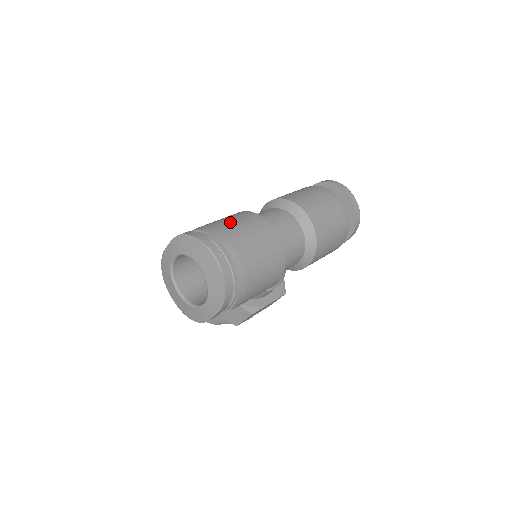
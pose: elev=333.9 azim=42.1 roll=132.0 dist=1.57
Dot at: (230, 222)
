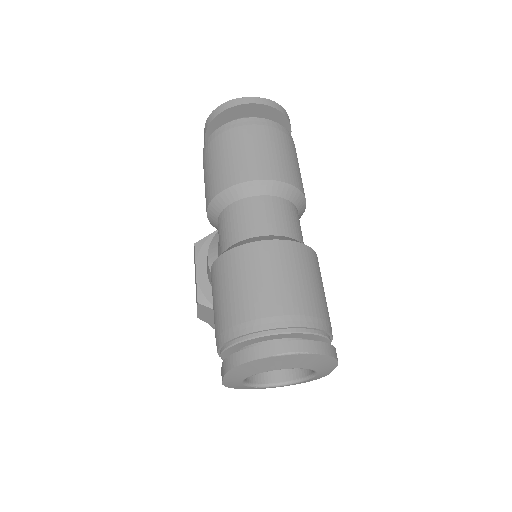
Dot at: (238, 292)
